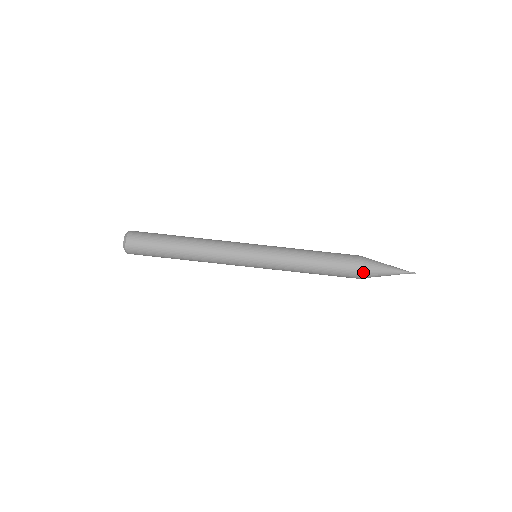
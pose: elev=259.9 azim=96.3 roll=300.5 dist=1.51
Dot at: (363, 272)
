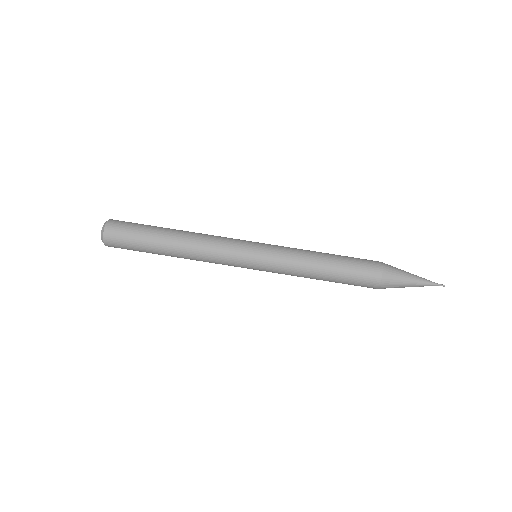
Dot at: (384, 267)
